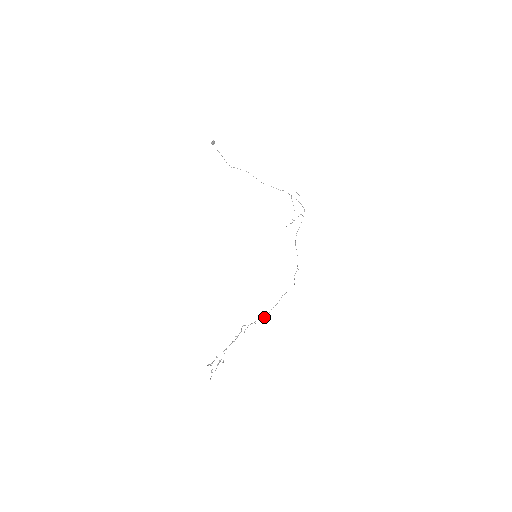
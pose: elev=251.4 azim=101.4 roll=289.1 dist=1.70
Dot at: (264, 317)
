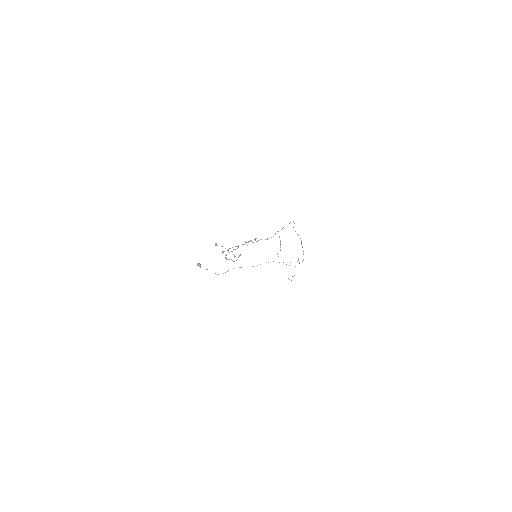
Dot at: occluded
